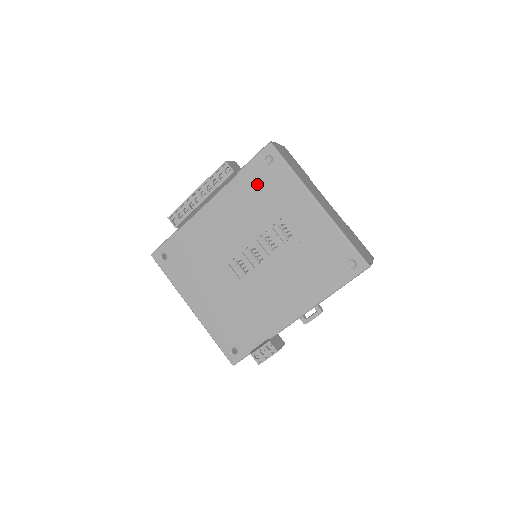
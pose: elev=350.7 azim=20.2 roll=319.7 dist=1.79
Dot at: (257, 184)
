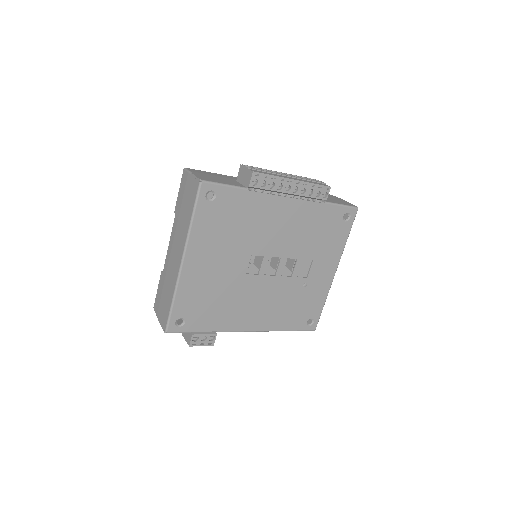
Dot at: (326, 224)
